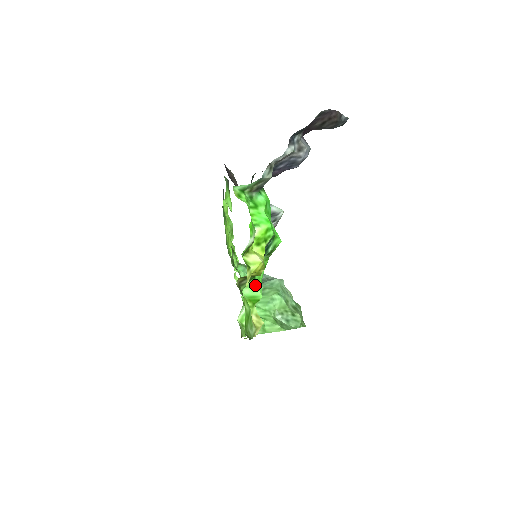
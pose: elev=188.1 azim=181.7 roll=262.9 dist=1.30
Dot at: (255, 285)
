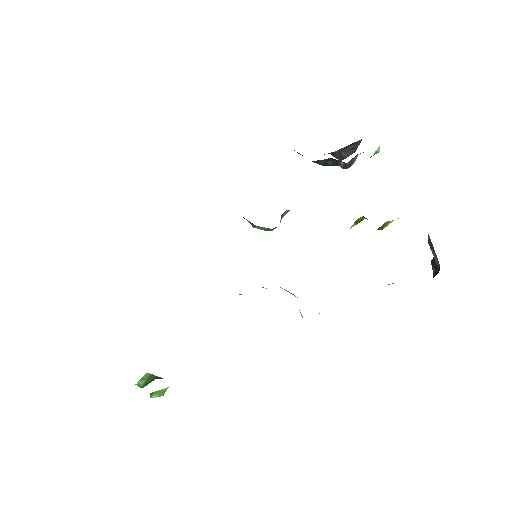
Dot at: occluded
